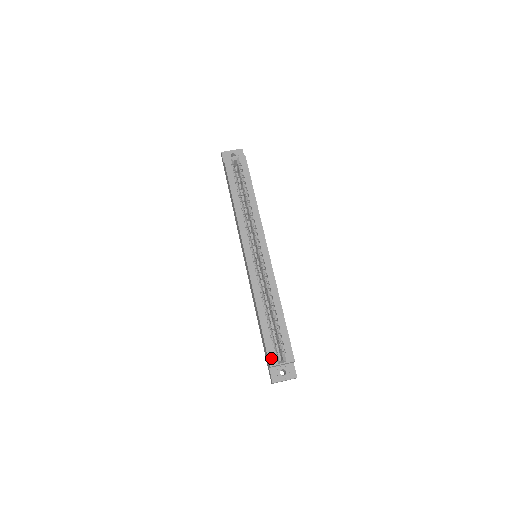
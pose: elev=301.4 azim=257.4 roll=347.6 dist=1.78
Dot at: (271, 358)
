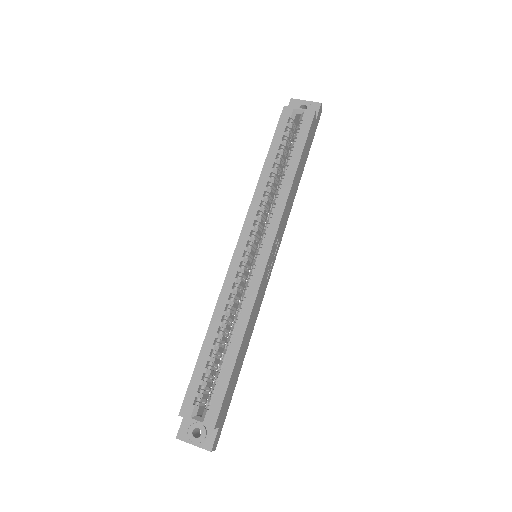
Dot at: (187, 404)
